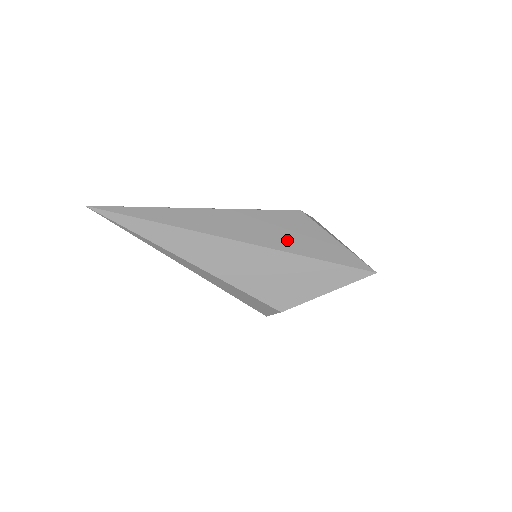
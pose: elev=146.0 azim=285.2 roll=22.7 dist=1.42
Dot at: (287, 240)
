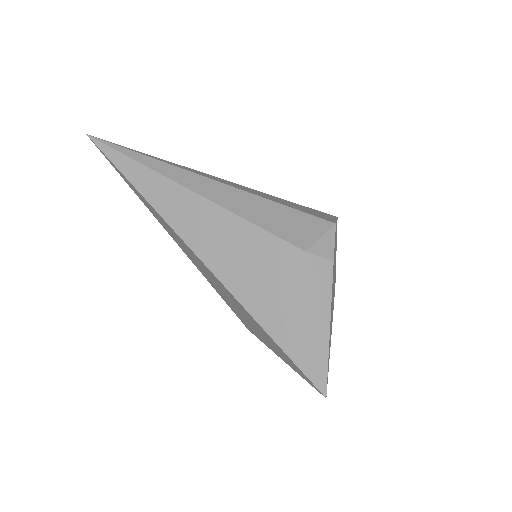
Dot at: (250, 285)
